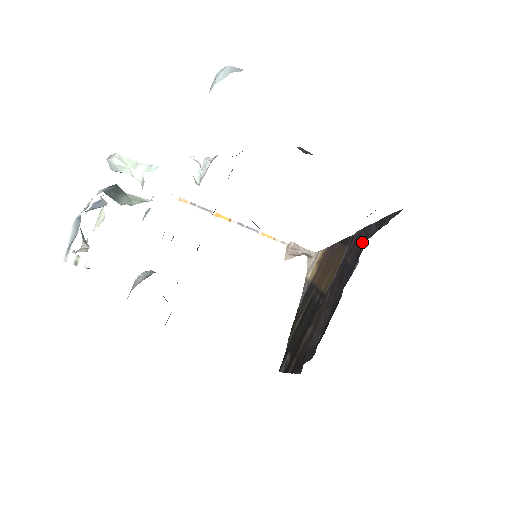
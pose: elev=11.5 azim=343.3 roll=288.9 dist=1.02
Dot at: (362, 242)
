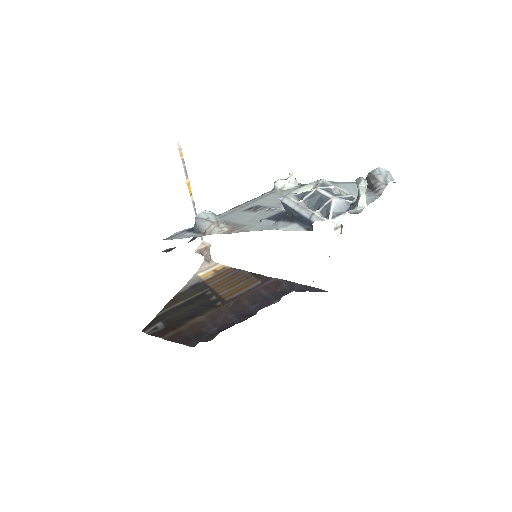
Dot at: (283, 289)
